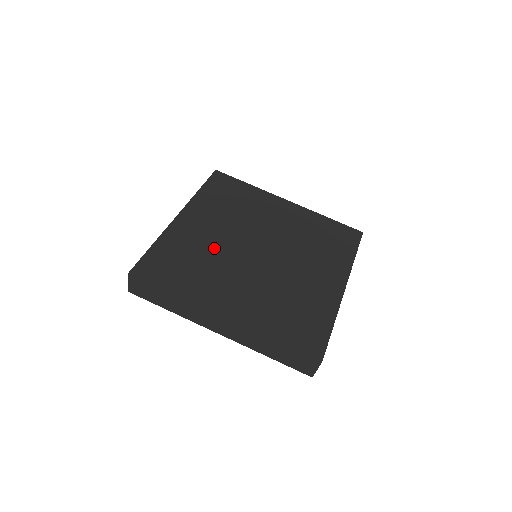
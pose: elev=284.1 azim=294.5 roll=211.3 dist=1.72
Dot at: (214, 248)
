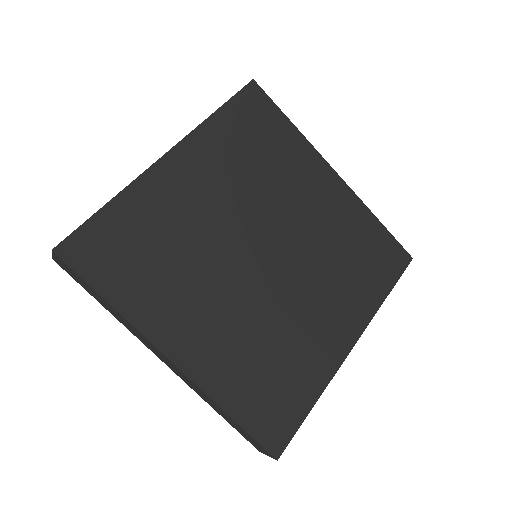
Dot at: (199, 234)
